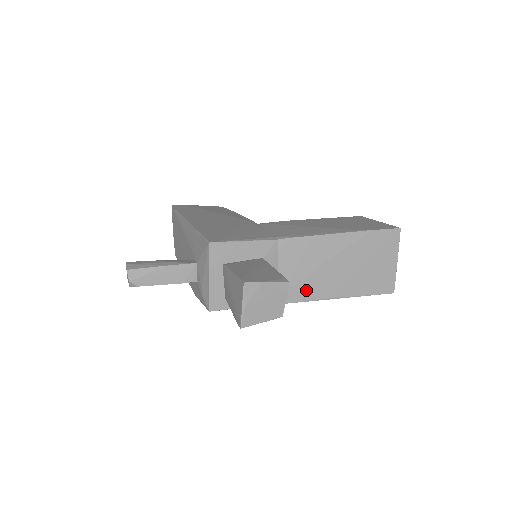
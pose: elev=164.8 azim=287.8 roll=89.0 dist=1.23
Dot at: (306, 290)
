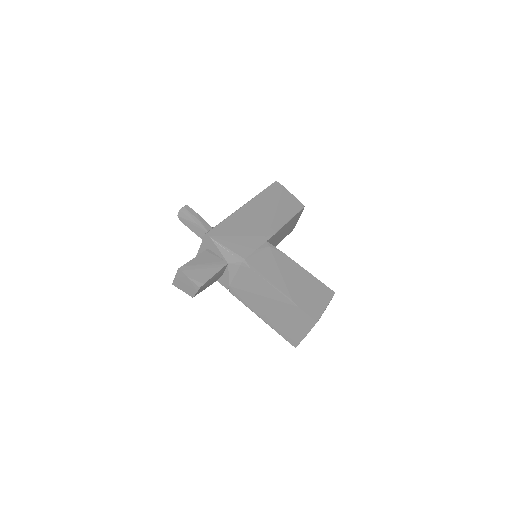
Dot at: (244, 298)
